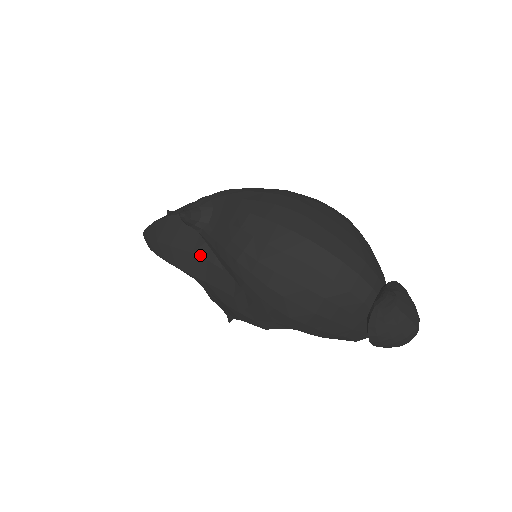
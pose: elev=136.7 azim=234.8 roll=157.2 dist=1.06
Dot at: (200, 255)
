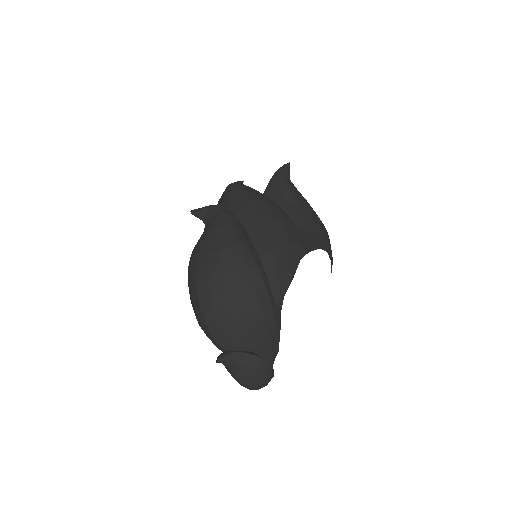
Dot at: occluded
